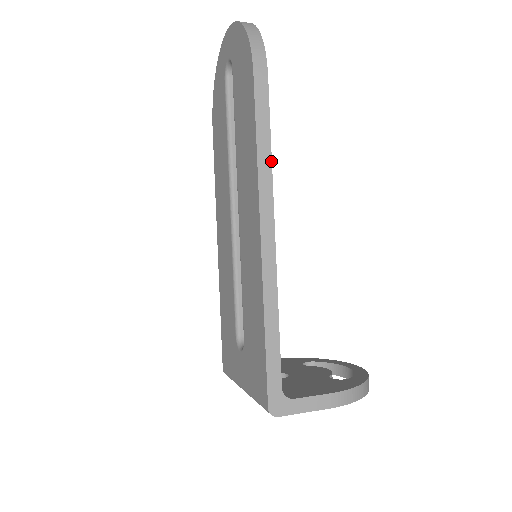
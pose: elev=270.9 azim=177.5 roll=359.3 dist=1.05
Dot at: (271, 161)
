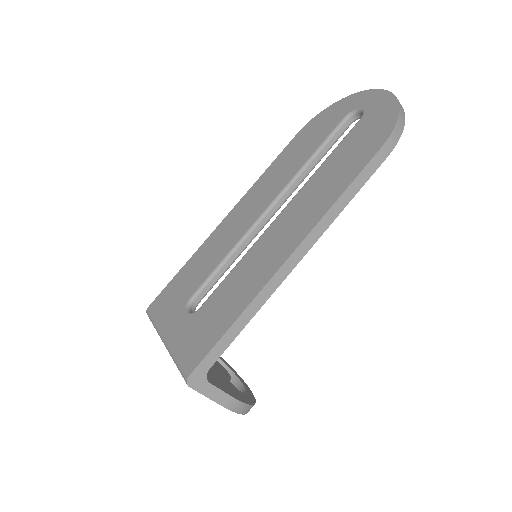
Dot at: (339, 213)
